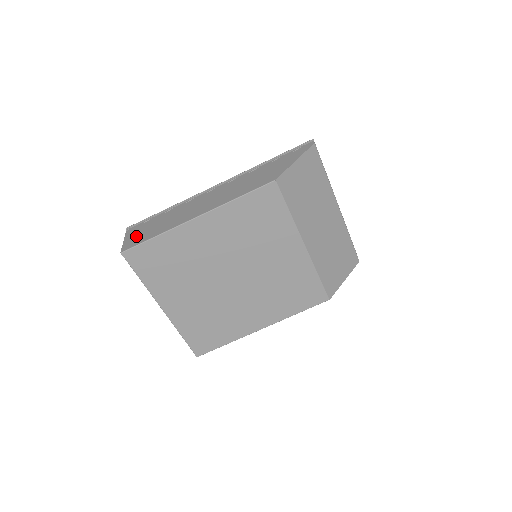
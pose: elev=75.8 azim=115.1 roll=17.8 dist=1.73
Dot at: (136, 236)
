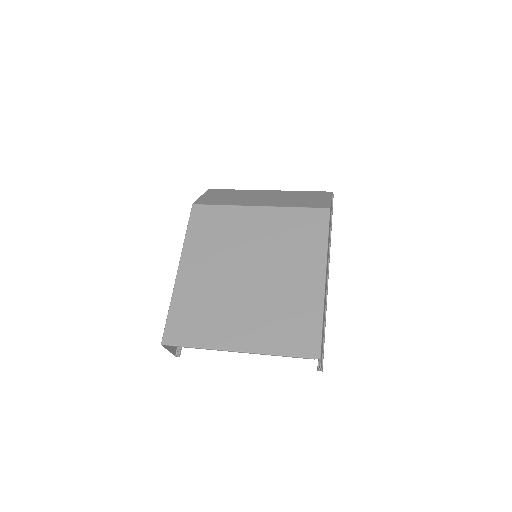
Dot at: occluded
